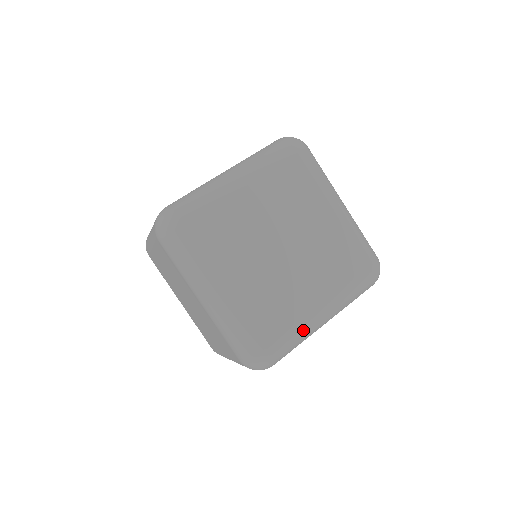
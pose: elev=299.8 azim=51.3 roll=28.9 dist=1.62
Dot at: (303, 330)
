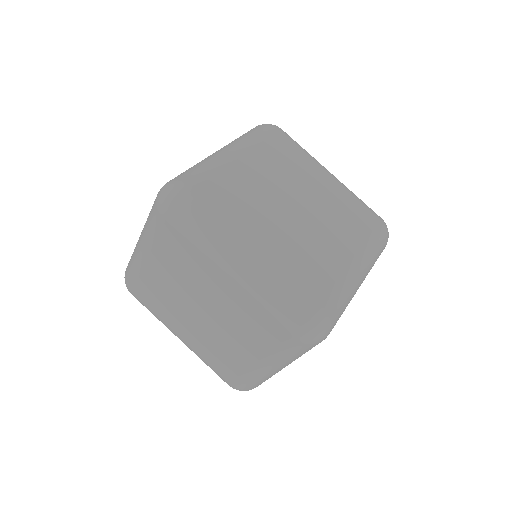
Dot at: (347, 285)
